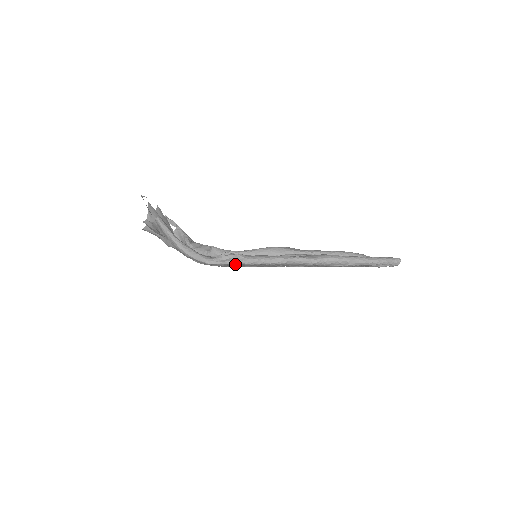
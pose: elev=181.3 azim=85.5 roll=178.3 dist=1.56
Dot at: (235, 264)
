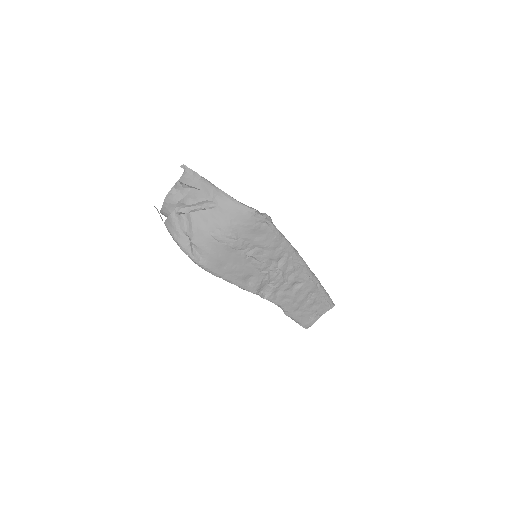
Dot at: (273, 226)
